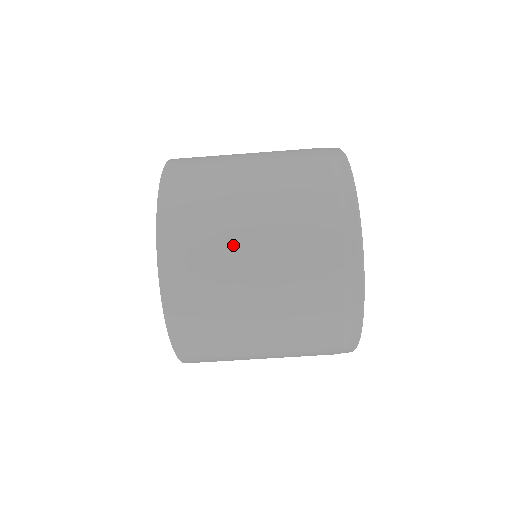
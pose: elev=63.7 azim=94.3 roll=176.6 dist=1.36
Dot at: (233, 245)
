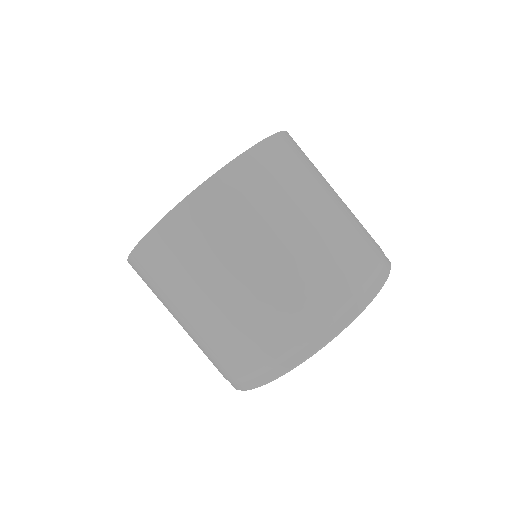
Dot at: occluded
